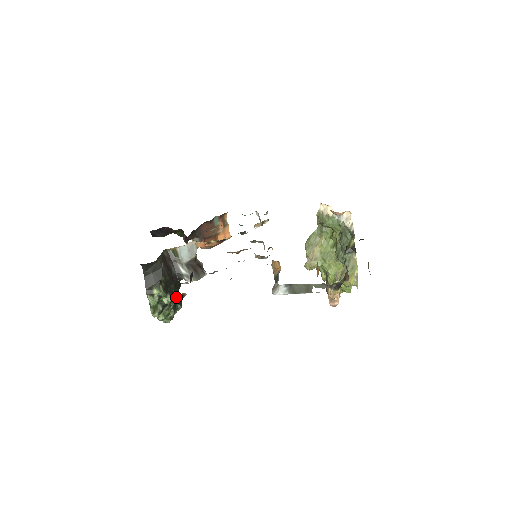
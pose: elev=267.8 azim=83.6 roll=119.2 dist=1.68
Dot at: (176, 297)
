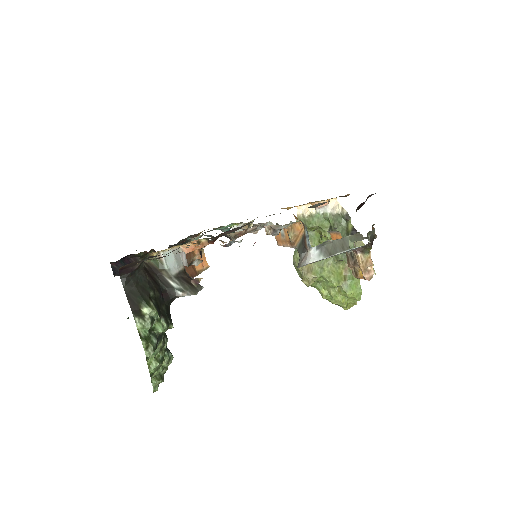
Dot at: (171, 324)
